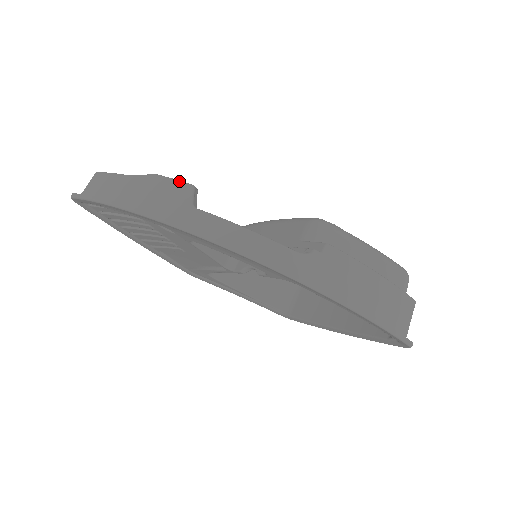
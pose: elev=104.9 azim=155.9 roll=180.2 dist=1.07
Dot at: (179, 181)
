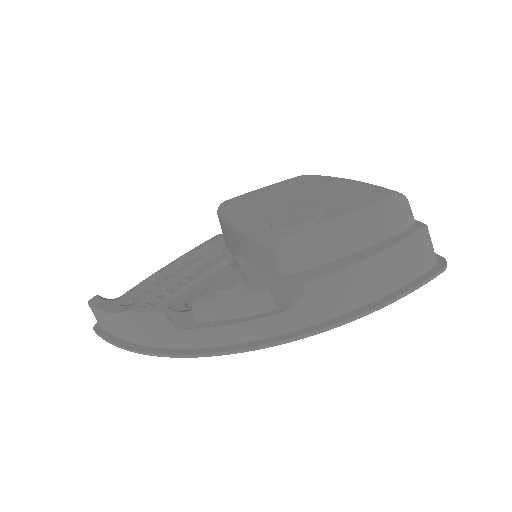
Dot at: (148, 314)
